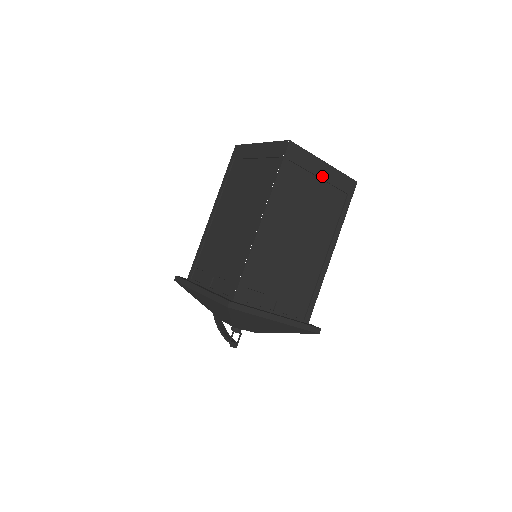
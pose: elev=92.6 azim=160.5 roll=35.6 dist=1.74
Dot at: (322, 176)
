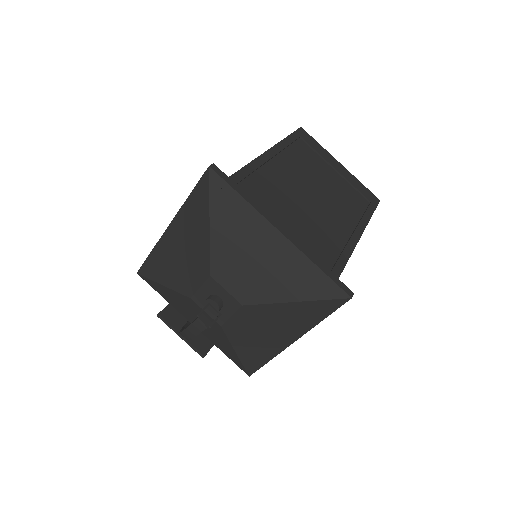
Dot at: (337, 170)
